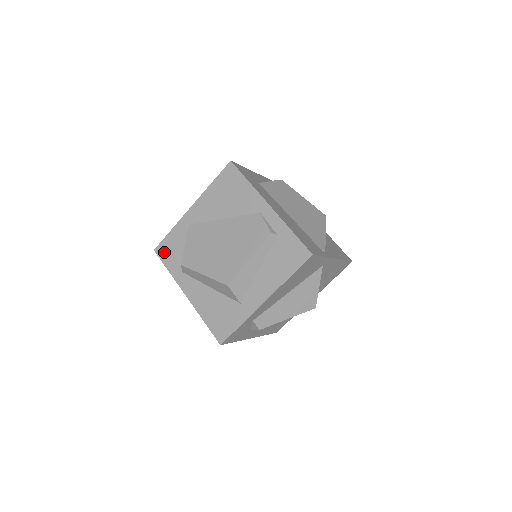
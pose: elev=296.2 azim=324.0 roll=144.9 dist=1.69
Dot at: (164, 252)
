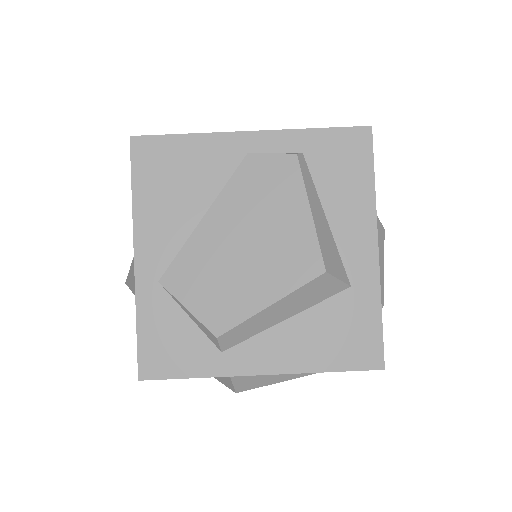
Dot at: (159, 362)
